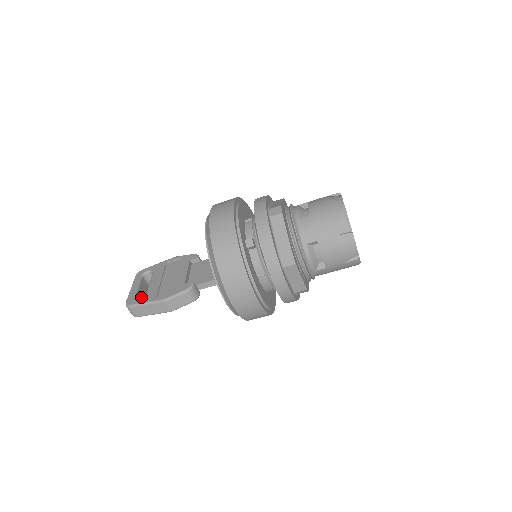
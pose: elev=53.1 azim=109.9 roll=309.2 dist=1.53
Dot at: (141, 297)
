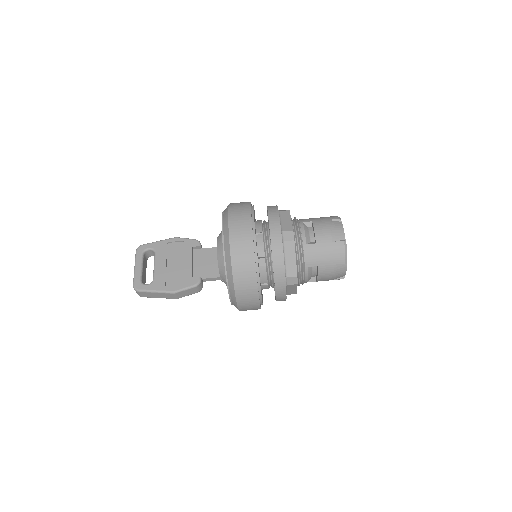
Dot at: (144, 276)
